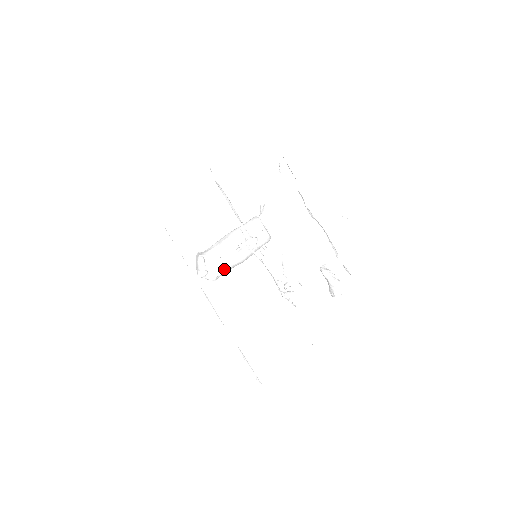
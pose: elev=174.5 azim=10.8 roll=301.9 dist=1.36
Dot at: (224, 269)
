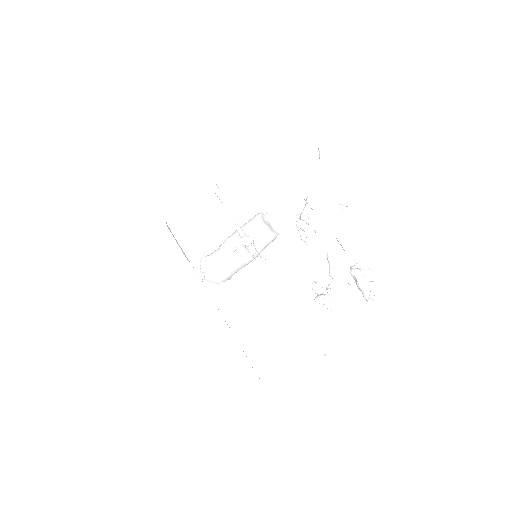
Dot at: (226, 271)
